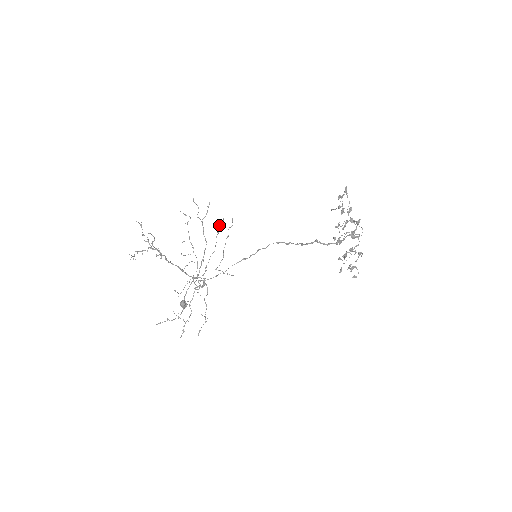
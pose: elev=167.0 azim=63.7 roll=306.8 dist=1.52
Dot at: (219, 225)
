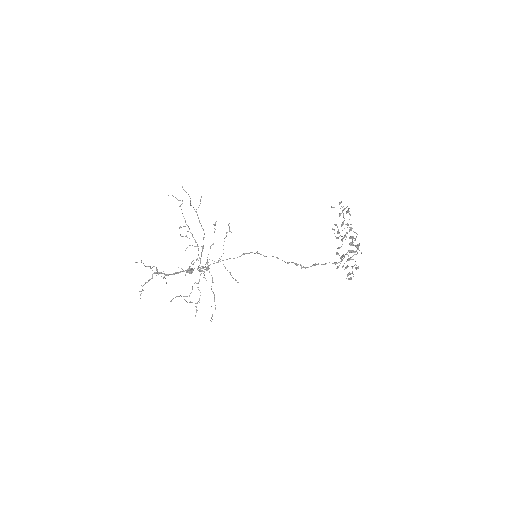
Dot at: (215, 223)
